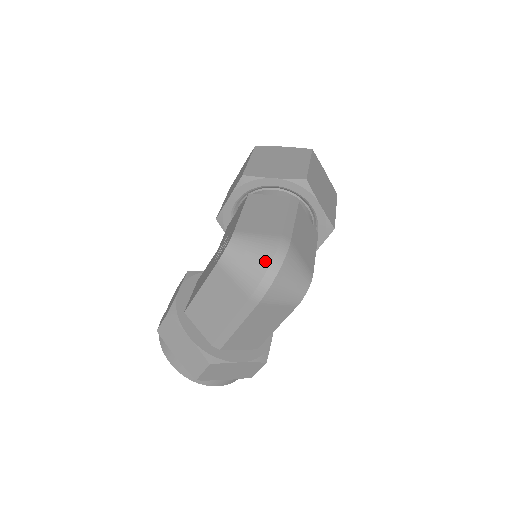
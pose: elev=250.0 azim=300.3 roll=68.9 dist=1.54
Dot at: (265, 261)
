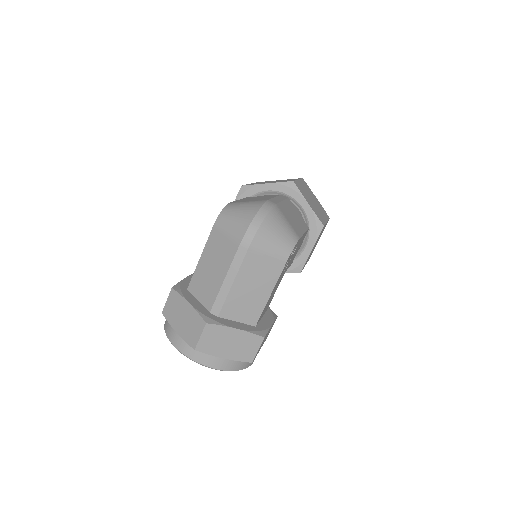
Dot at: (252, 212)
